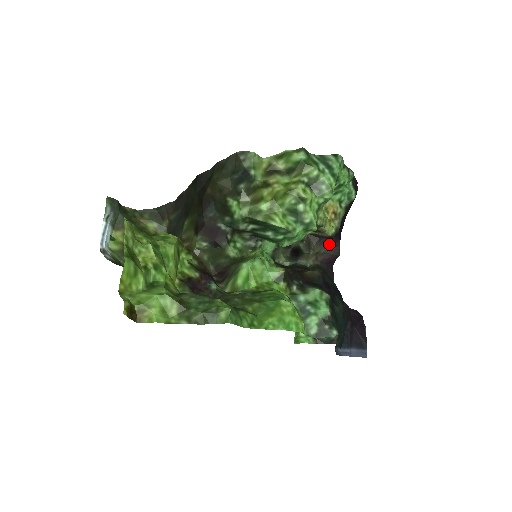
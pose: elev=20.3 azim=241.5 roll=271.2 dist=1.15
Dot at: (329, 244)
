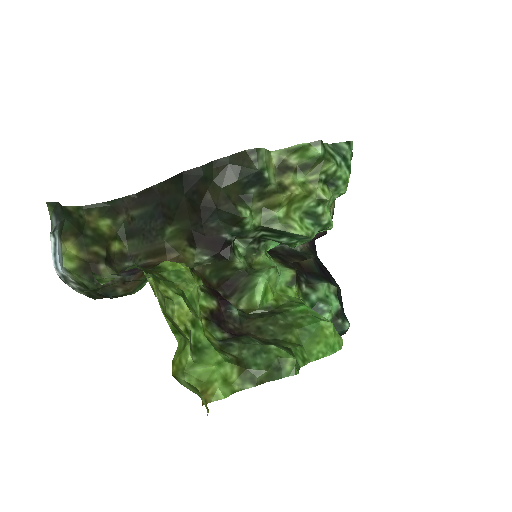
Dot at: occluded
